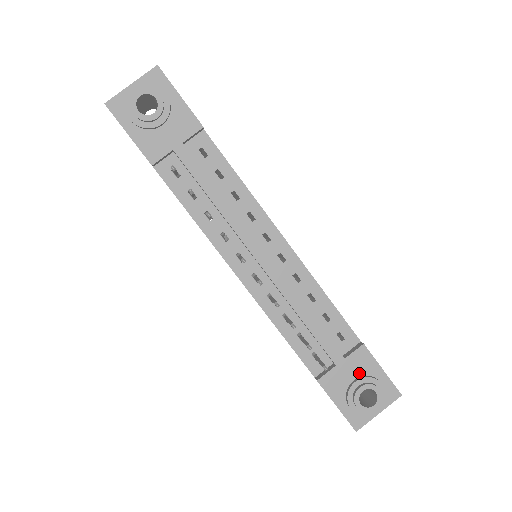
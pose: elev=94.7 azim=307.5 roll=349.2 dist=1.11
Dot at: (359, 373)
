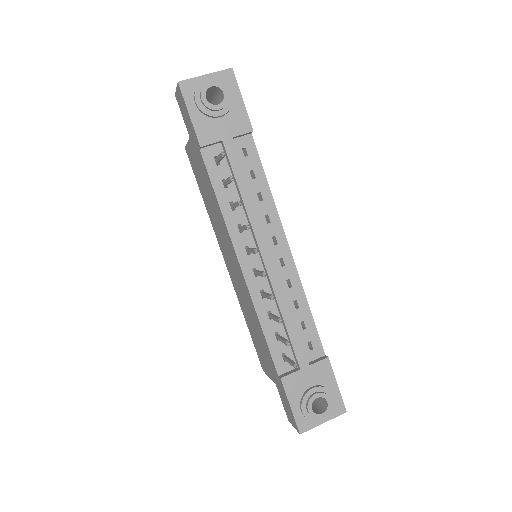
Dot at: (317, 382)
